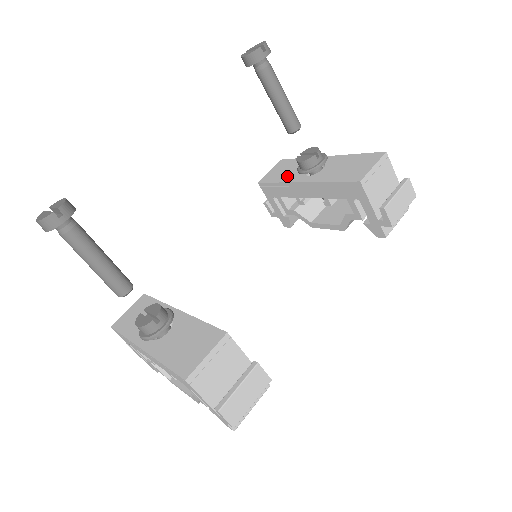
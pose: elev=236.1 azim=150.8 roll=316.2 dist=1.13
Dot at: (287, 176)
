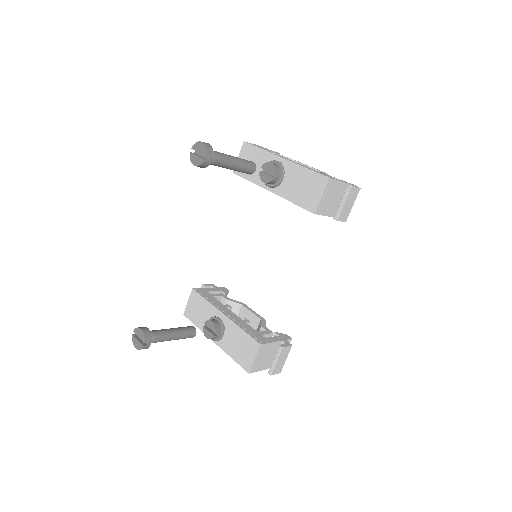
Dot at: (256, 175)
